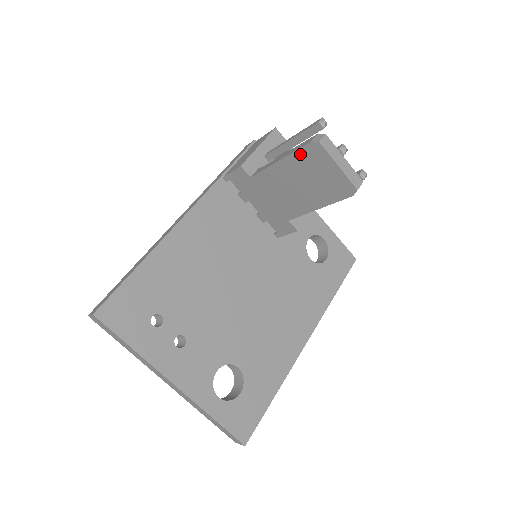
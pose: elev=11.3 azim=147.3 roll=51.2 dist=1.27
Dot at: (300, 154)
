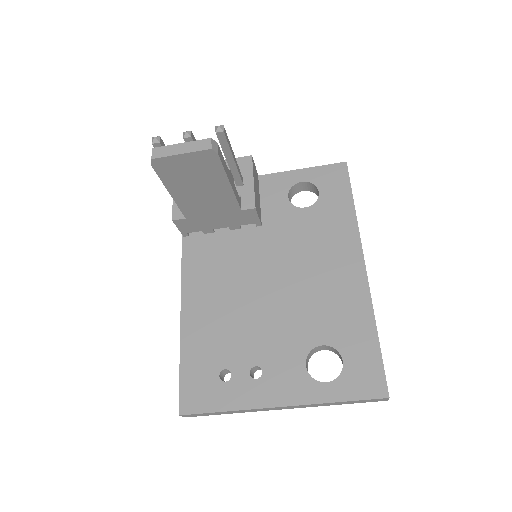
Dot at: (163, 177)
